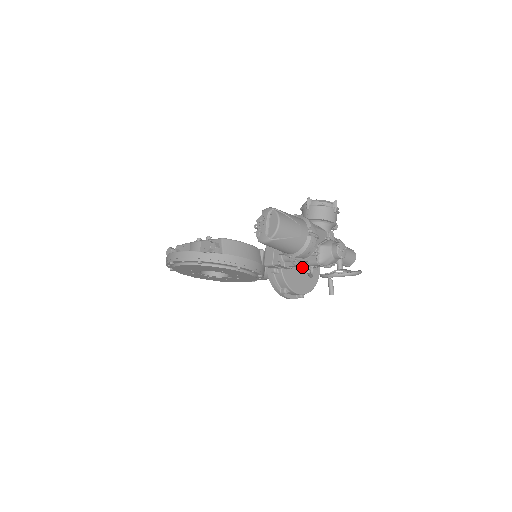
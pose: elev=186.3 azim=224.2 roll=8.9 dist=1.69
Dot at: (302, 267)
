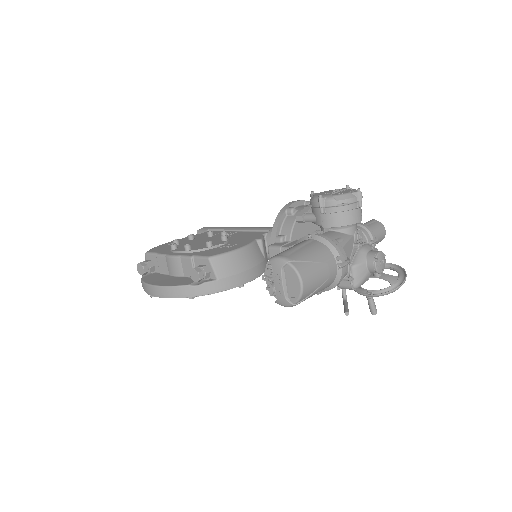
Dot at: occluded
